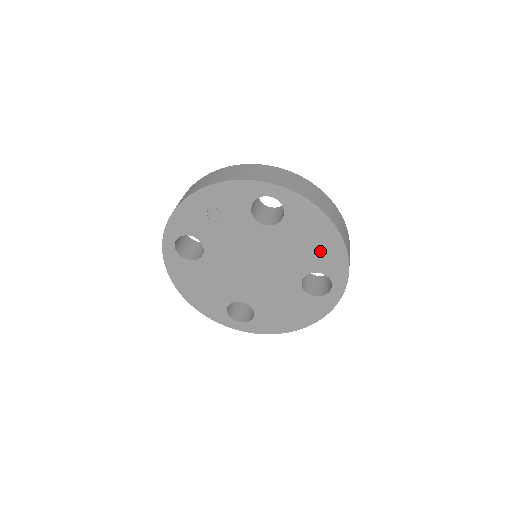
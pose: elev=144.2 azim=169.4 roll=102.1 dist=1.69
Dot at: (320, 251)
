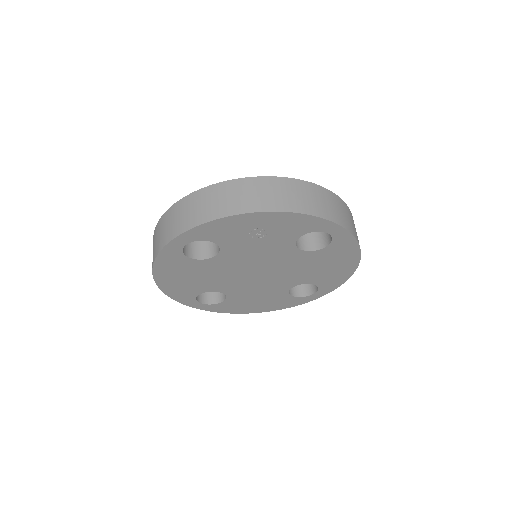
Dot at: (330, 273)
